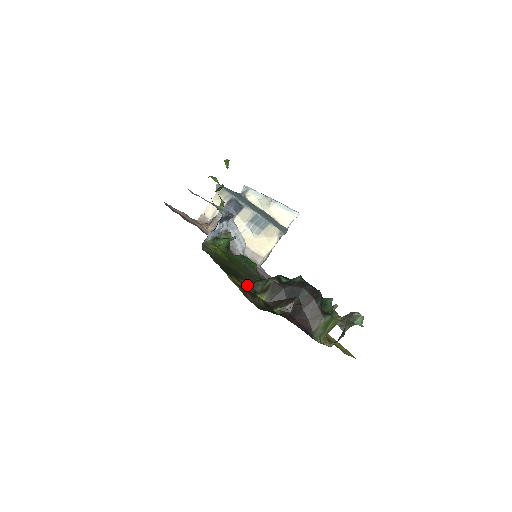
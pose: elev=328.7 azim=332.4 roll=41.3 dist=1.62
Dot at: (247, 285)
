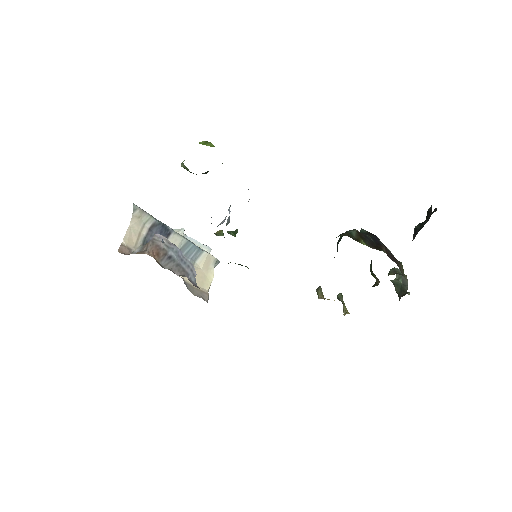
Dot at: (344, 235)
